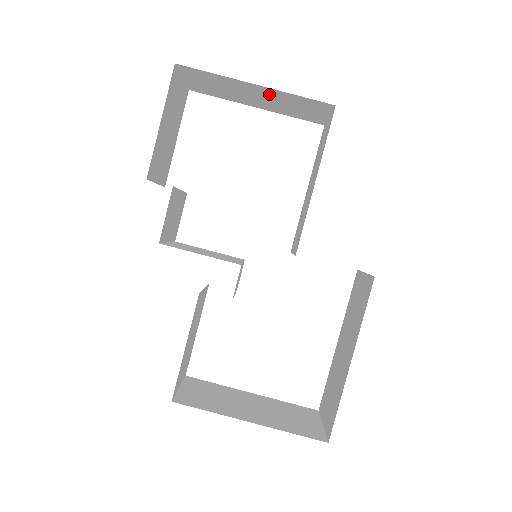
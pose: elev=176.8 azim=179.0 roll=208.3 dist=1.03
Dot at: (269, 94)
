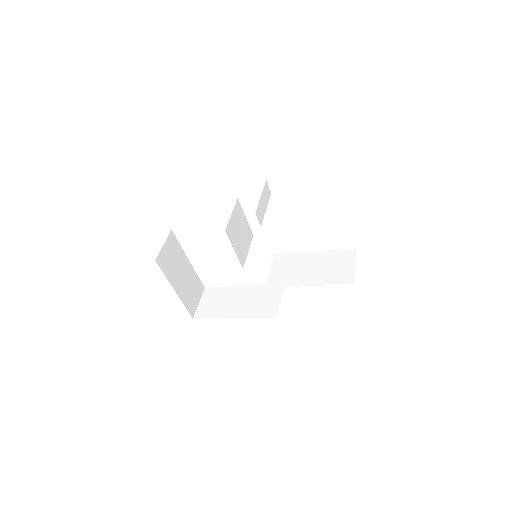
Dot at: occluded
